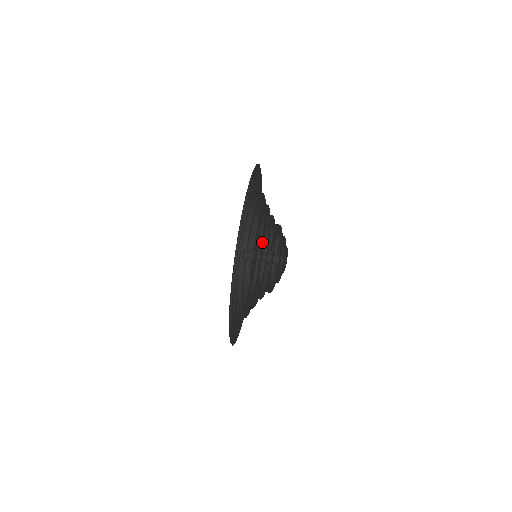
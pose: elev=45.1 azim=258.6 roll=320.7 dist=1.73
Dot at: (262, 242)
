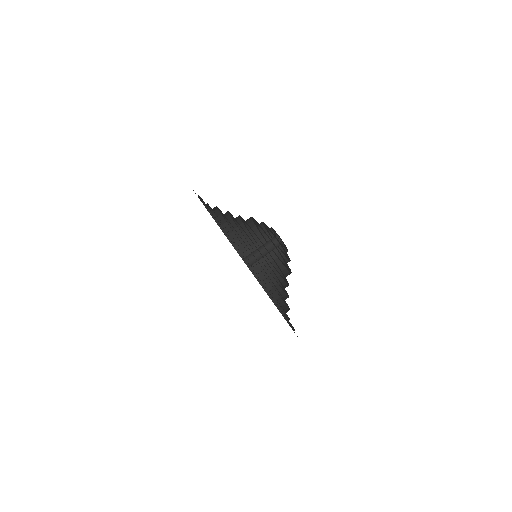
Dot at: occluded
